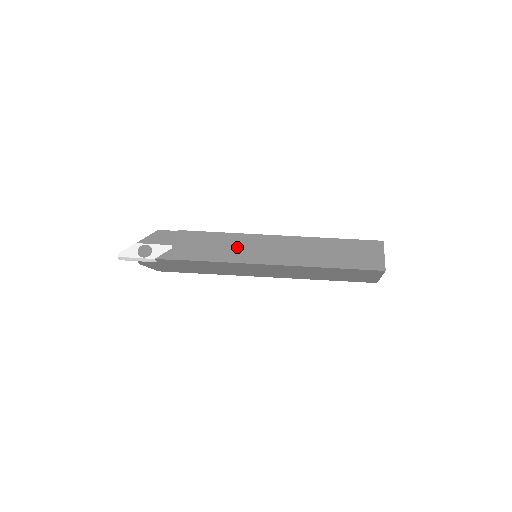
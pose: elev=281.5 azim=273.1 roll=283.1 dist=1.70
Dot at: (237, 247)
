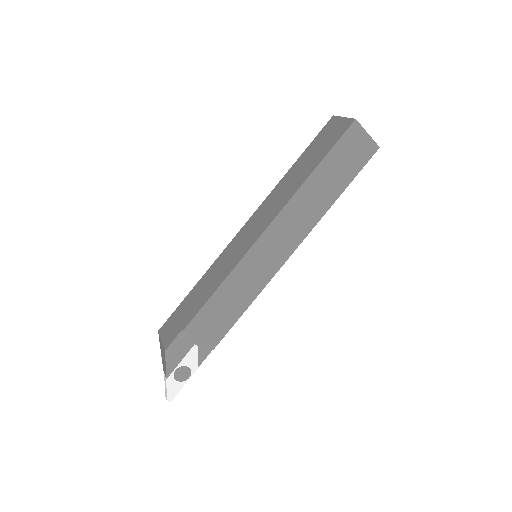
Dot at: (246, 281)
